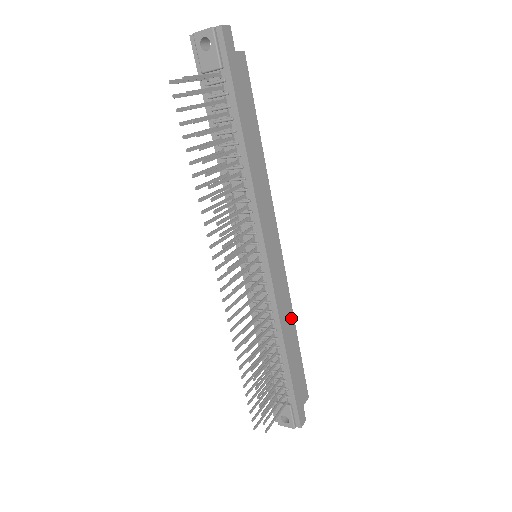
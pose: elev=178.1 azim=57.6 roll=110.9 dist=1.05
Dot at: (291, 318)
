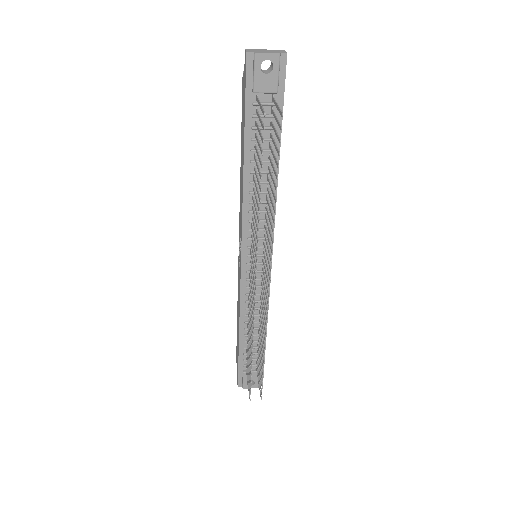
Dot at: occluded
